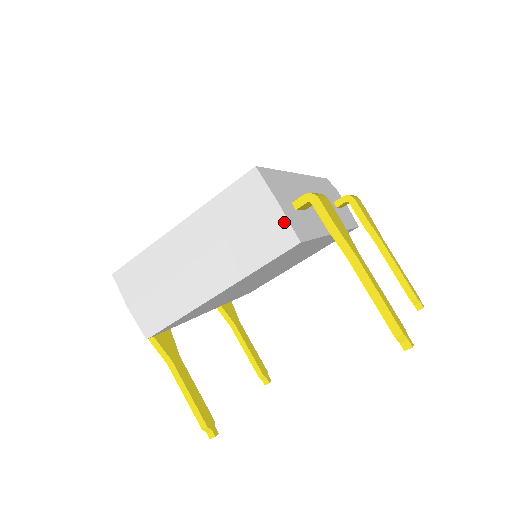
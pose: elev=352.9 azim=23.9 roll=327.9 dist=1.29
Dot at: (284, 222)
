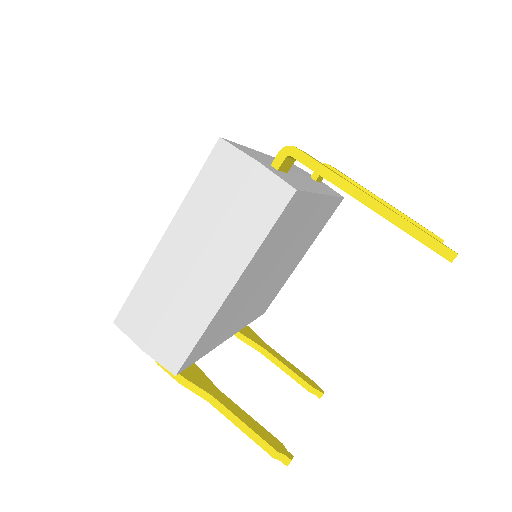
Dot at: (271, 178)
